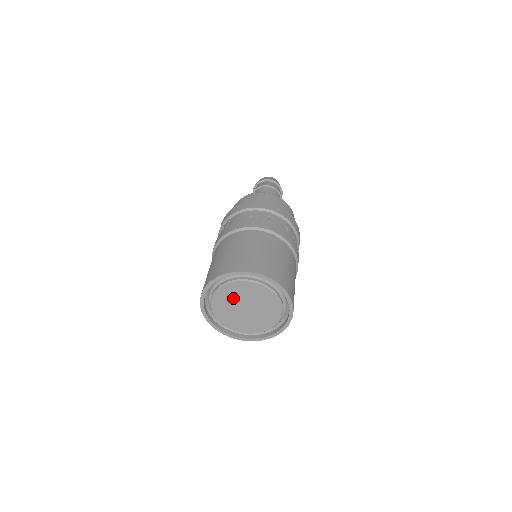
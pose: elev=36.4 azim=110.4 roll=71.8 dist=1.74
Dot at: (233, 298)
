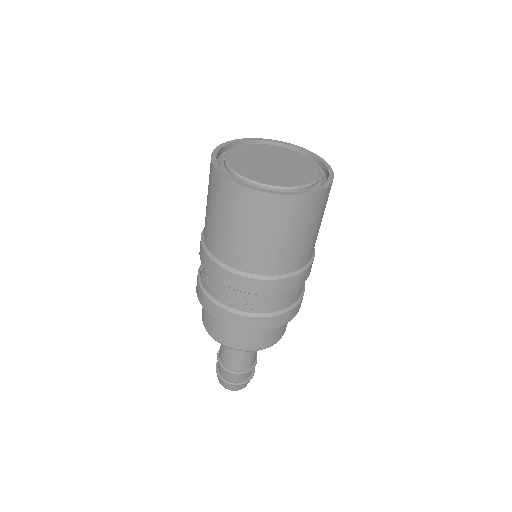
Dot at: (265, 153)
